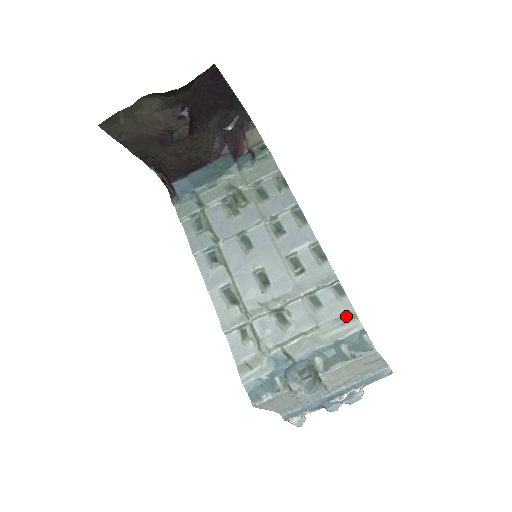
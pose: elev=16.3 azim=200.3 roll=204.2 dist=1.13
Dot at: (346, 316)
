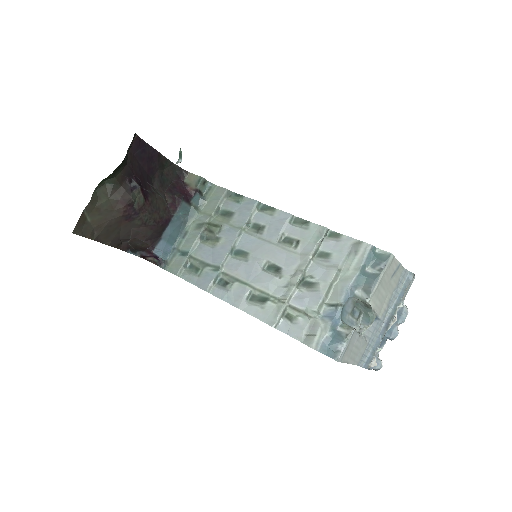
Dot at: (353, 247)
